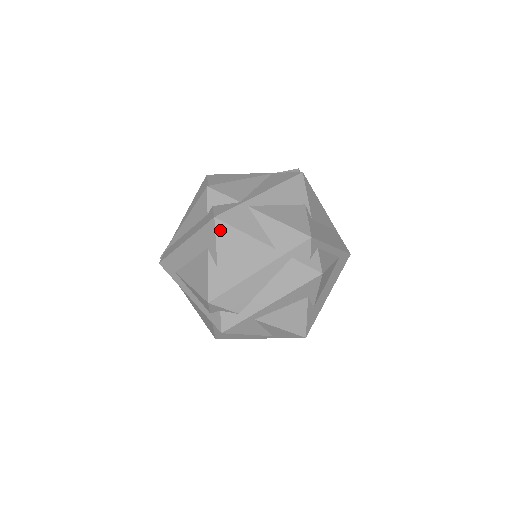
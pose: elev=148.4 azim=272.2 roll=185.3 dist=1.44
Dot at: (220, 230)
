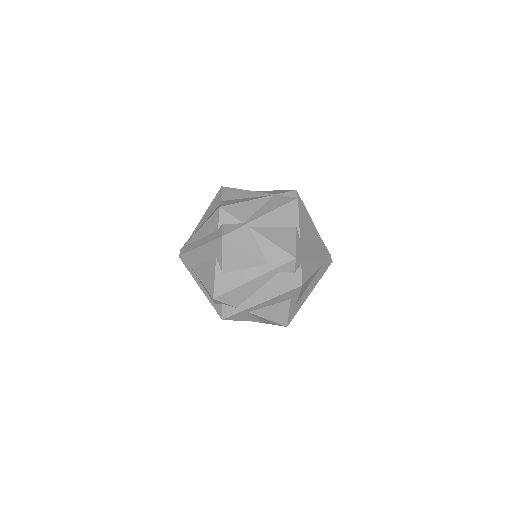
Dot at: (226, 246)
